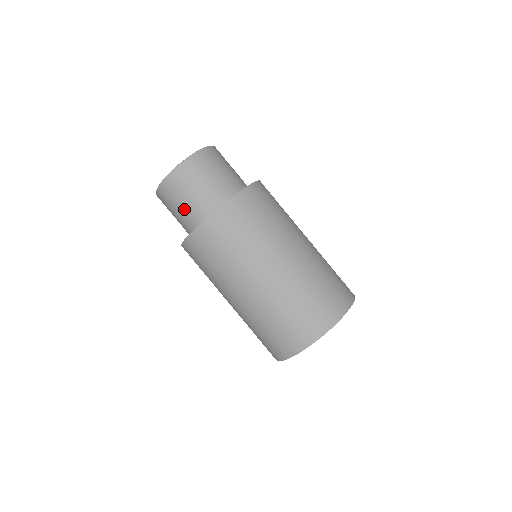
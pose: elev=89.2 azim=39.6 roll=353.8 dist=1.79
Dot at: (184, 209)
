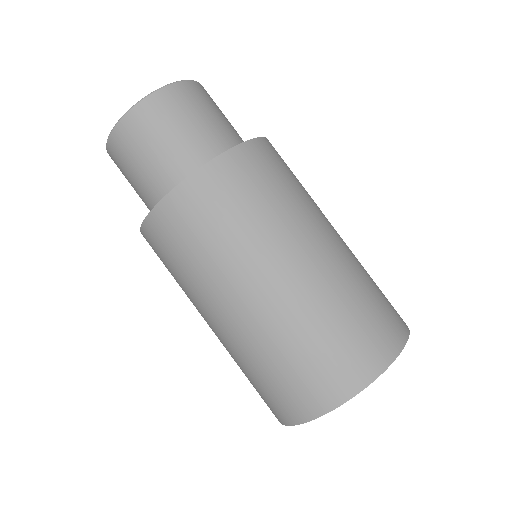
Dot at: (174, 146)
